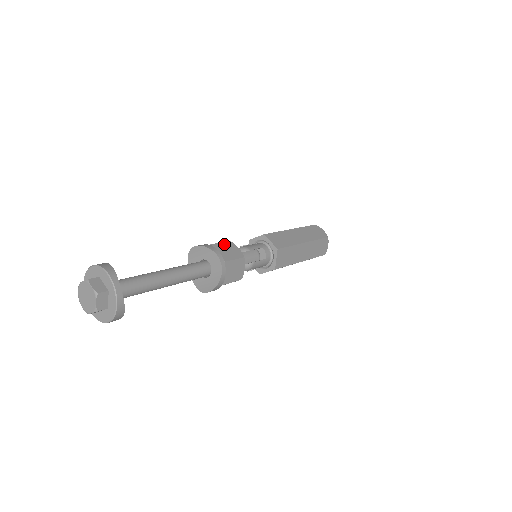
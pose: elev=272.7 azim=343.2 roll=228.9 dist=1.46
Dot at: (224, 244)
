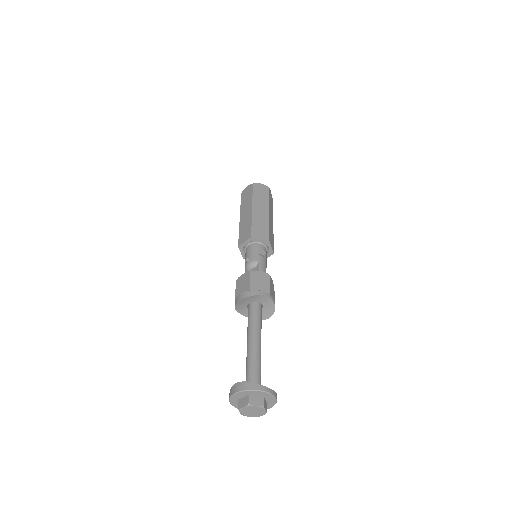
Dot at: (252, 279)
